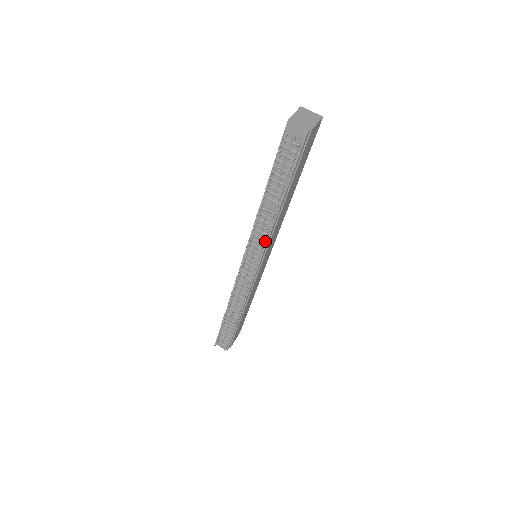
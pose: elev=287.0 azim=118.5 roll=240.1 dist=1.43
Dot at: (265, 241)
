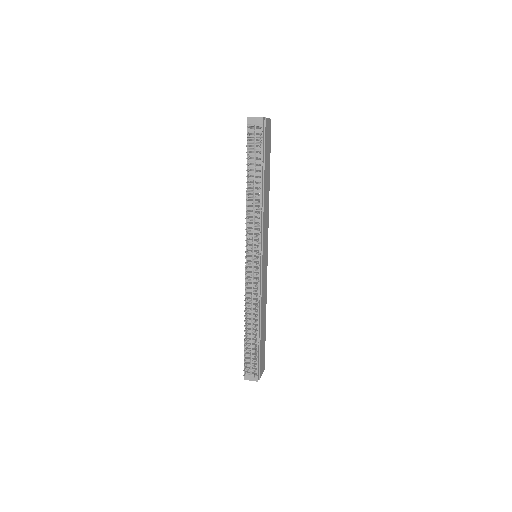
Dot at: (259, 228)
